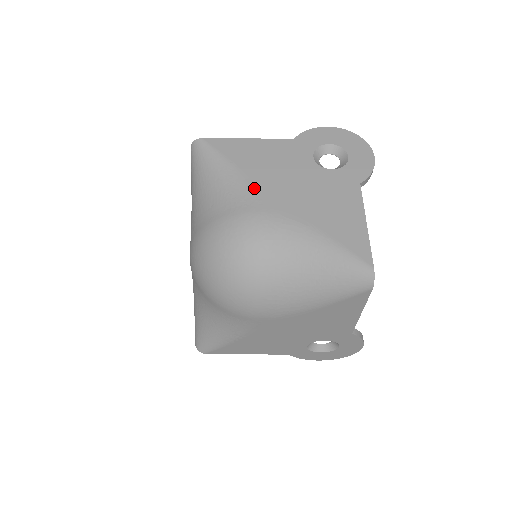
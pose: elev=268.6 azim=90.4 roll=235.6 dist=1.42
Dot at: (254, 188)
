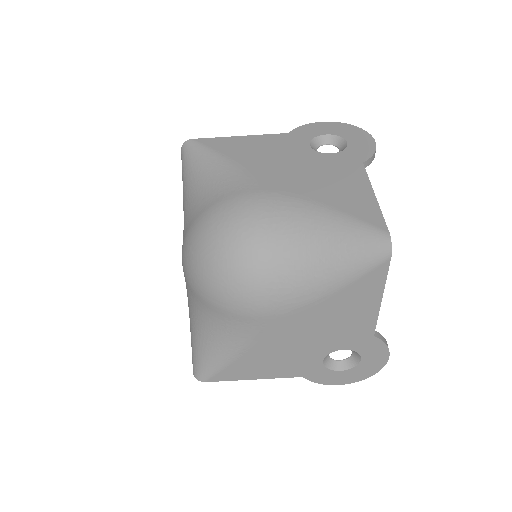
Dot at: (248, 174)
